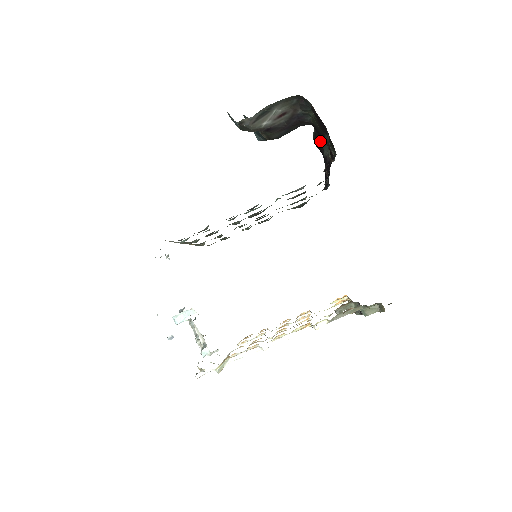
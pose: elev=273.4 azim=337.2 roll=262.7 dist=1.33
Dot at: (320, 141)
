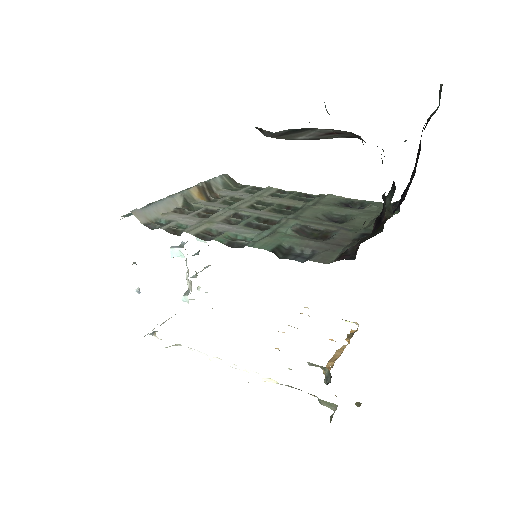
Dot at: (418, 149)
